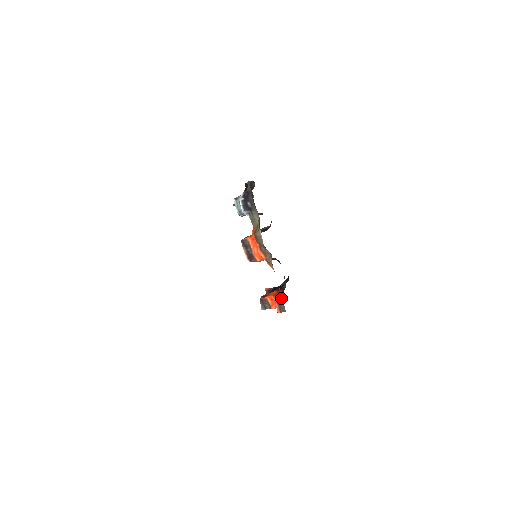
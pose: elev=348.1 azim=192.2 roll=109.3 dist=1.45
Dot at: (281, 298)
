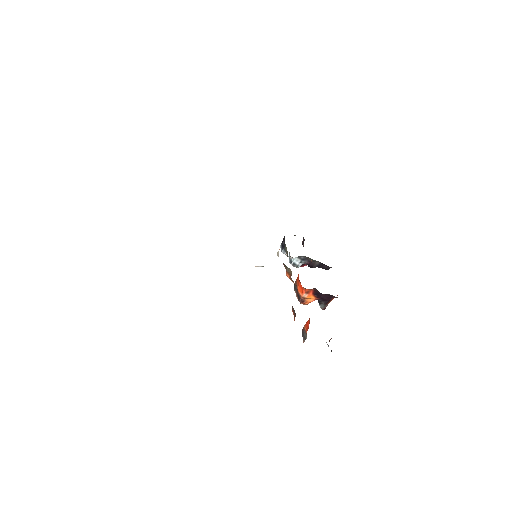
Dot at: occluded
